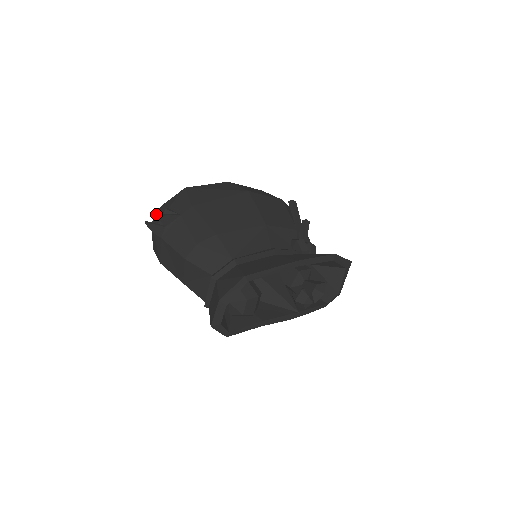
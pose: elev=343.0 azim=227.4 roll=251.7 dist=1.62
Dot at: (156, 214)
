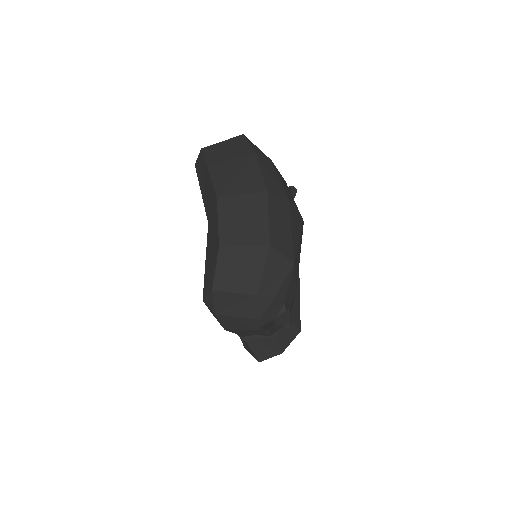
Dot at: (266, 308)
